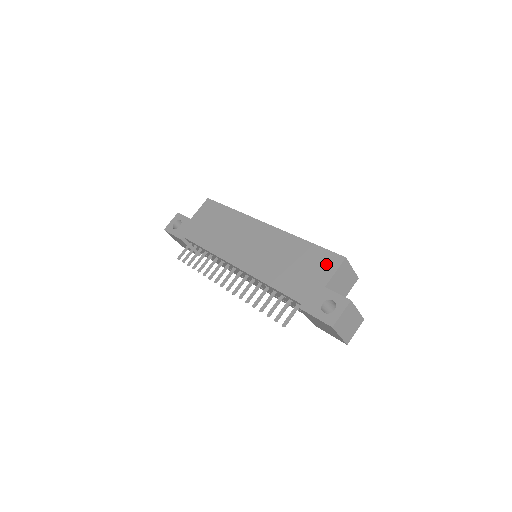
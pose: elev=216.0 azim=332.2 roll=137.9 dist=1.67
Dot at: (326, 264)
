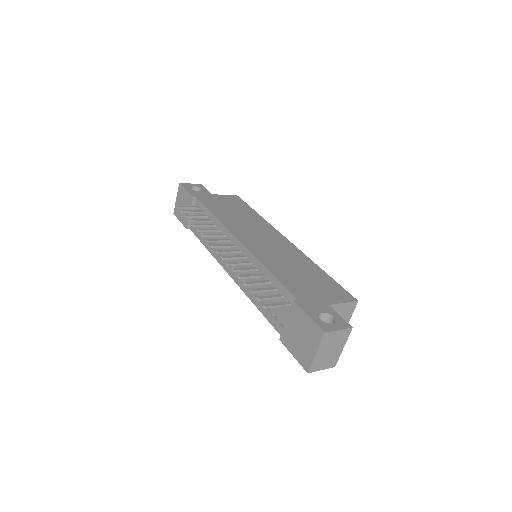
Dot at: (337, 293)
